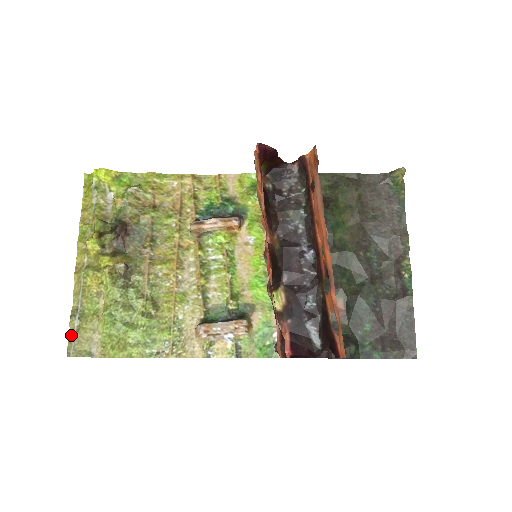
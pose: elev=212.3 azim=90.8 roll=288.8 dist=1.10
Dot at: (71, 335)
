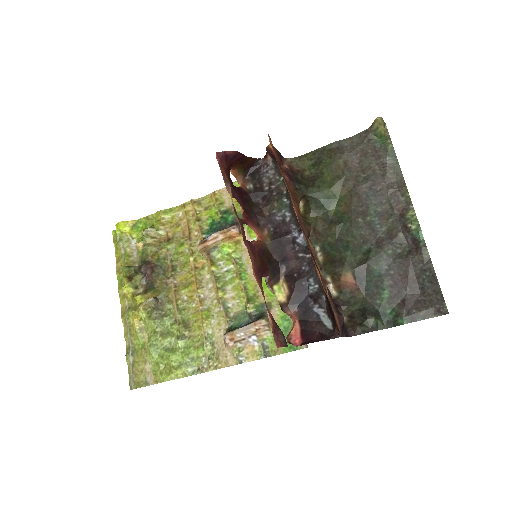
Dot at: (129, 370)
